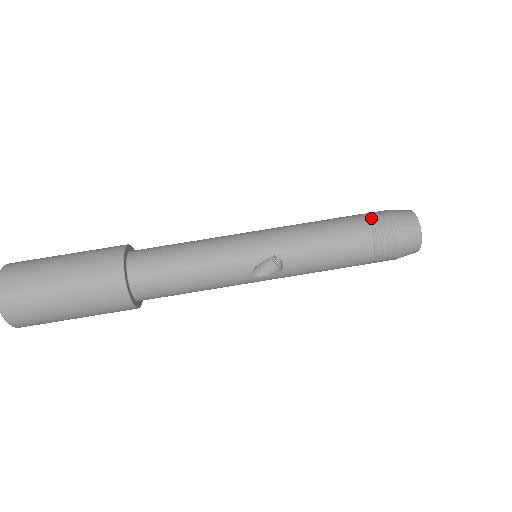
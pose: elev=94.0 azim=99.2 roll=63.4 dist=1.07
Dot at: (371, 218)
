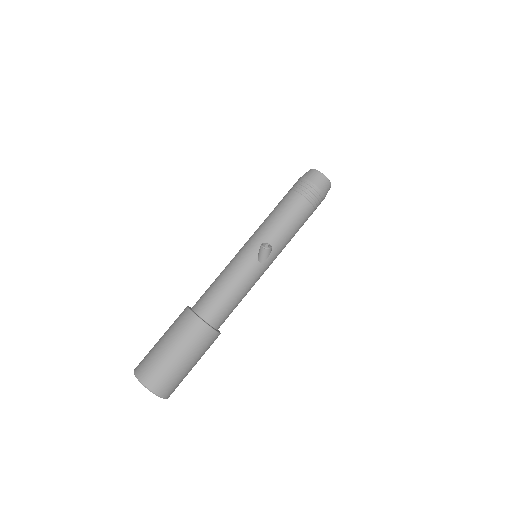
Dot at: (293, 188)
